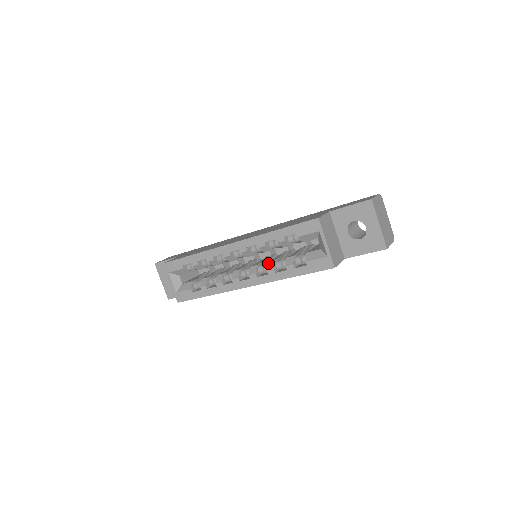
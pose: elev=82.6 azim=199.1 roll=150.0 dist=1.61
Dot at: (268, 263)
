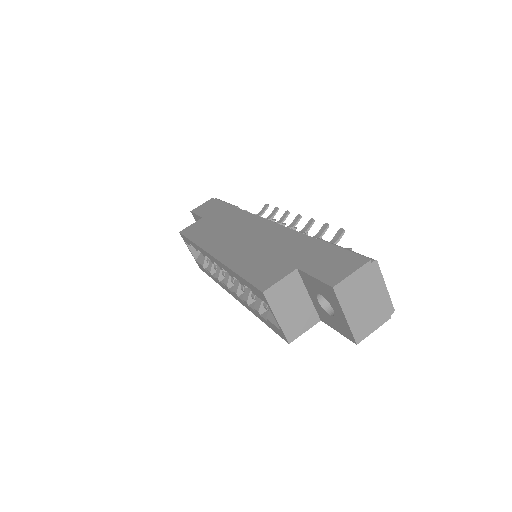
Dot at: (245, 289)
